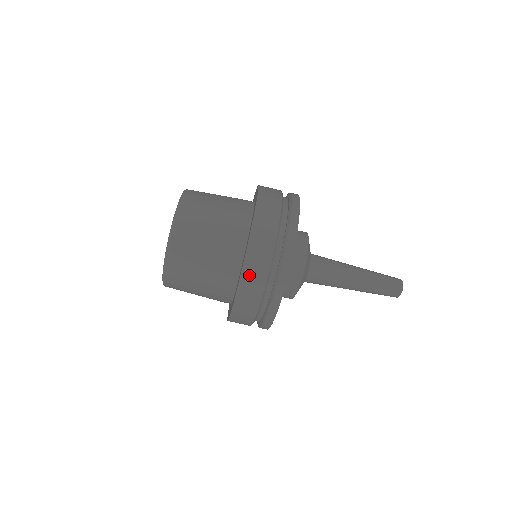
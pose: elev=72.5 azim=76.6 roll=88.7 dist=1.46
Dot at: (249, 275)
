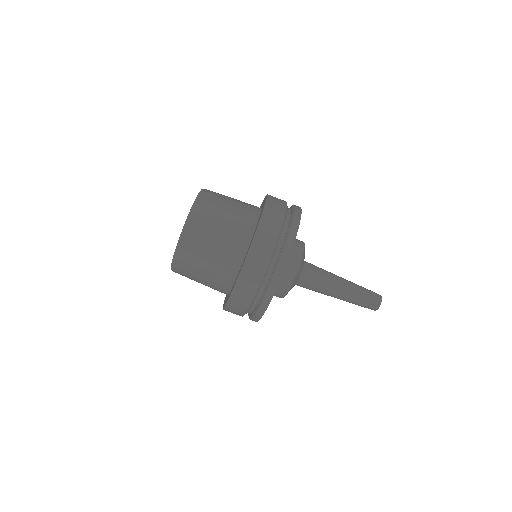
Dot at: (244, 282)
